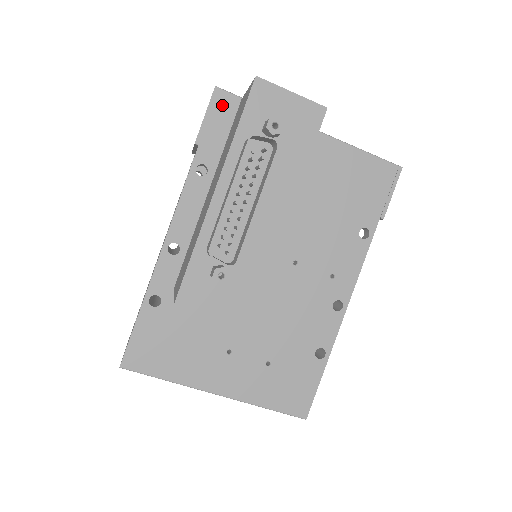
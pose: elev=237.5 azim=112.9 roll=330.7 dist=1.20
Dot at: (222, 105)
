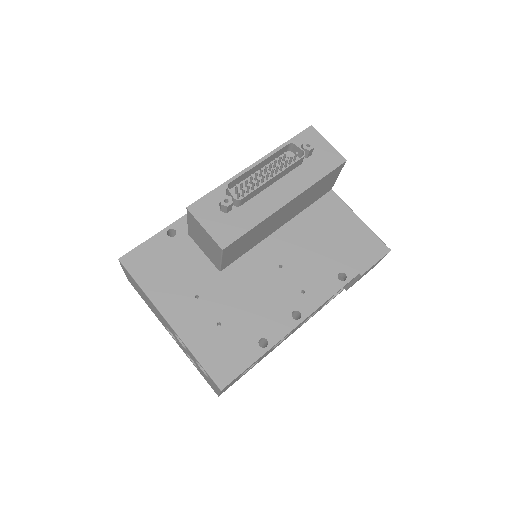
Dot at: occluded
